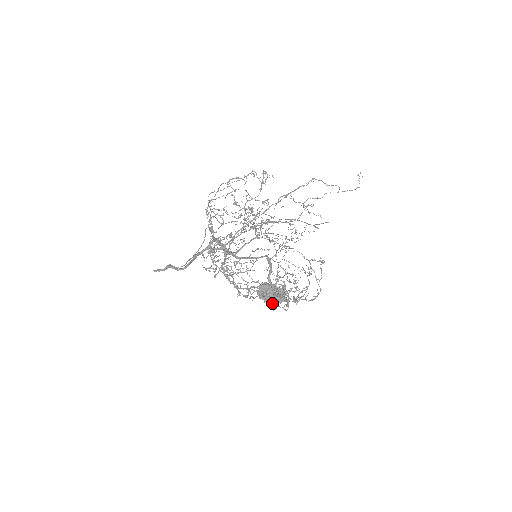
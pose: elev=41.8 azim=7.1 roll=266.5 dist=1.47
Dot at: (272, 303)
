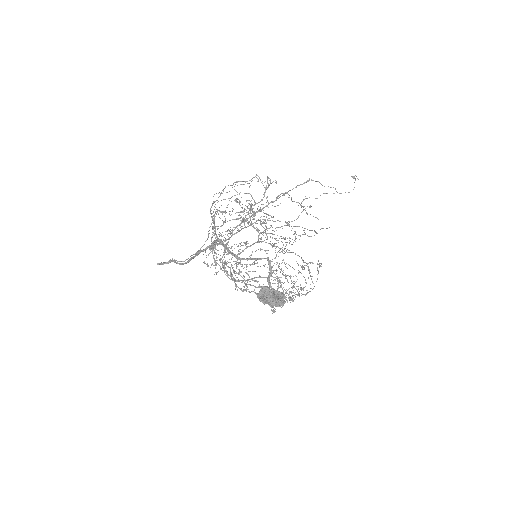
Dot at: (271, 306)
